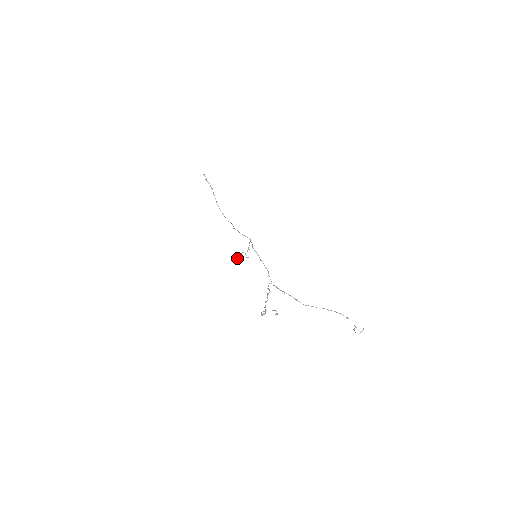
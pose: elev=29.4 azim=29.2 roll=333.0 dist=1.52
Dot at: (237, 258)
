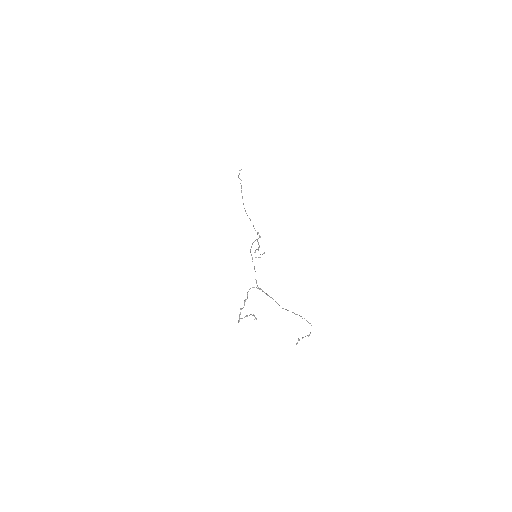
Dot at: occluded
